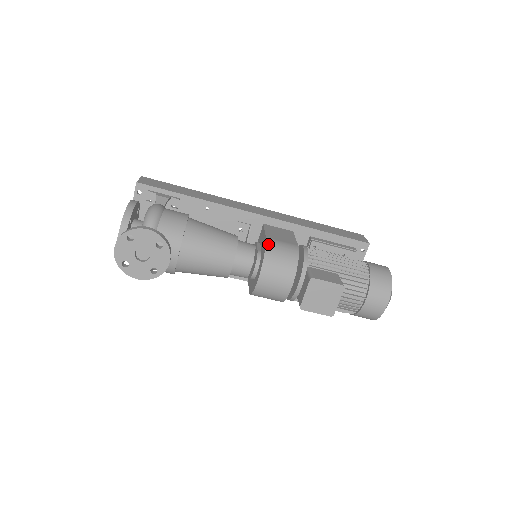
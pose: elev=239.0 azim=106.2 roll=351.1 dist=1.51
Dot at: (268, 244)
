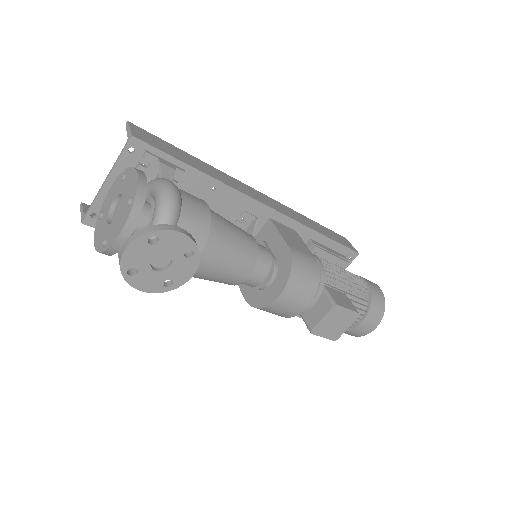
Dot at: (293, 256)
